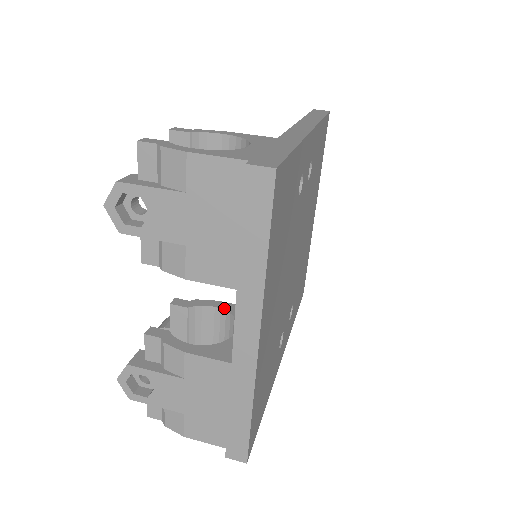
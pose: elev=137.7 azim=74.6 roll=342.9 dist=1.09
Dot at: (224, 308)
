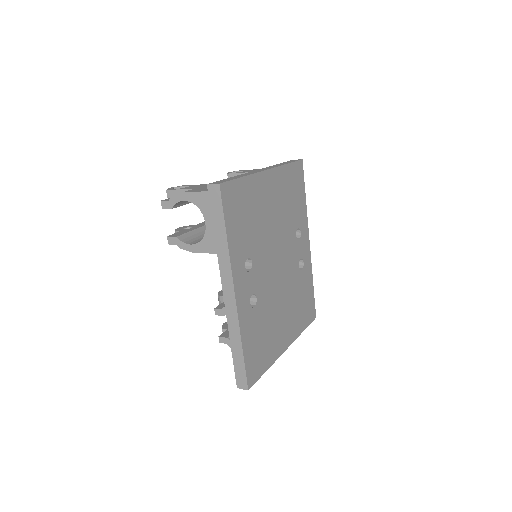
Dot at: occluded
